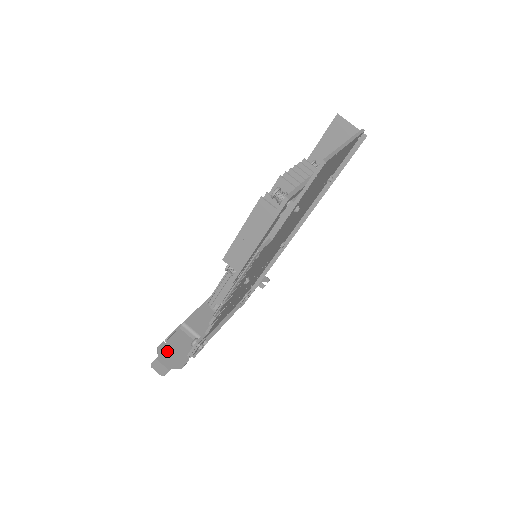
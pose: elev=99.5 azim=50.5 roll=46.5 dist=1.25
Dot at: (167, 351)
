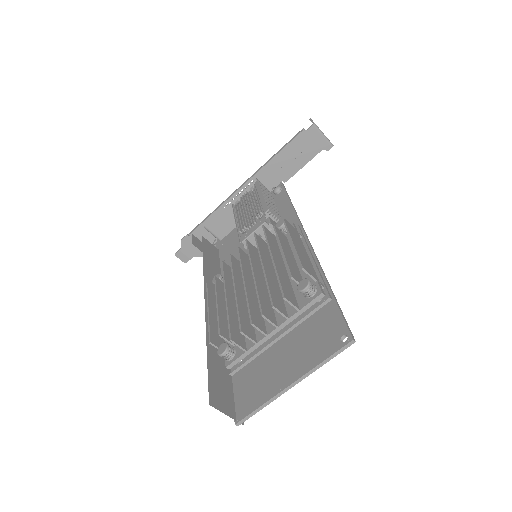
Dot at: (190, 243)
